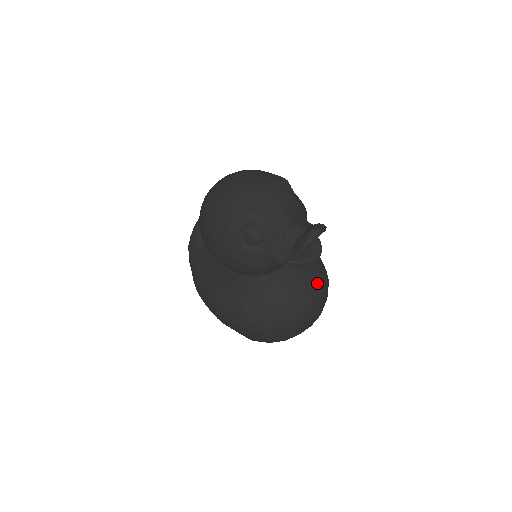
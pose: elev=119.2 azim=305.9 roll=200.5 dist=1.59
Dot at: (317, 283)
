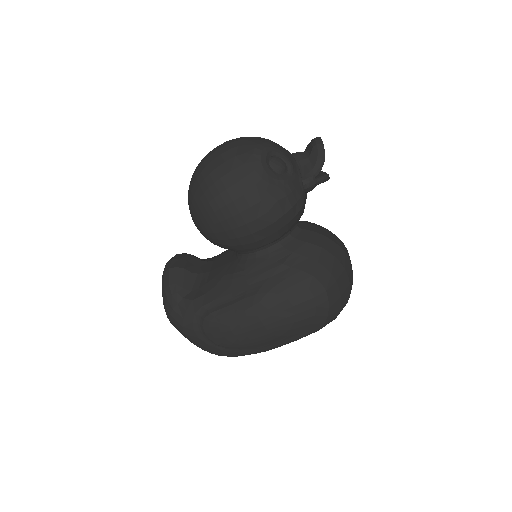
Dot at: occluded
